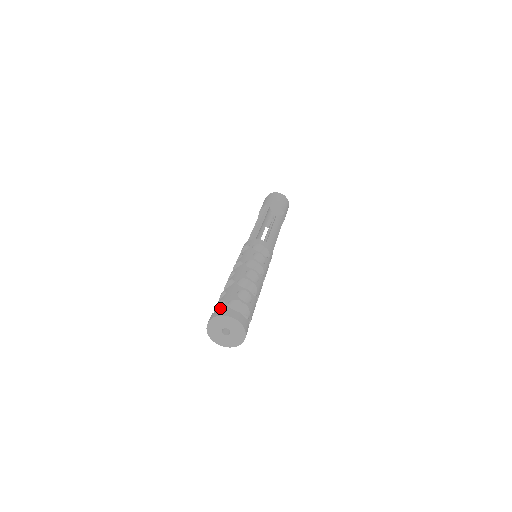
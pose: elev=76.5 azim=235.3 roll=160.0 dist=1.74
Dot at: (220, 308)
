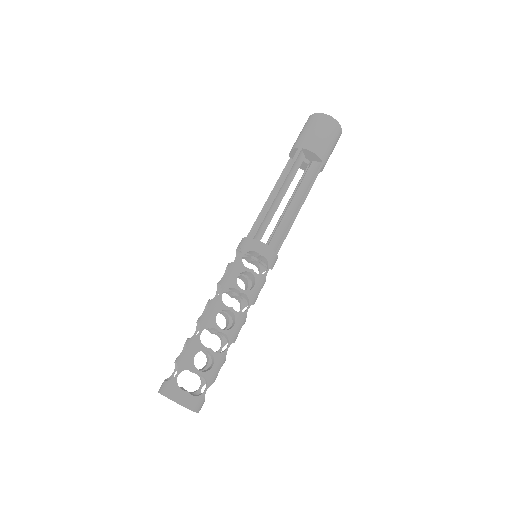
Dot at: (169, 381)
